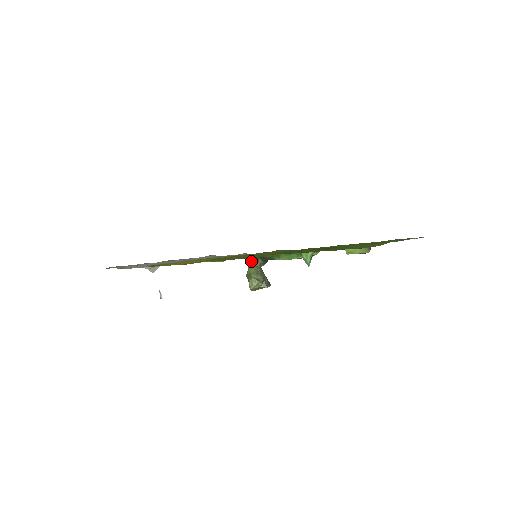
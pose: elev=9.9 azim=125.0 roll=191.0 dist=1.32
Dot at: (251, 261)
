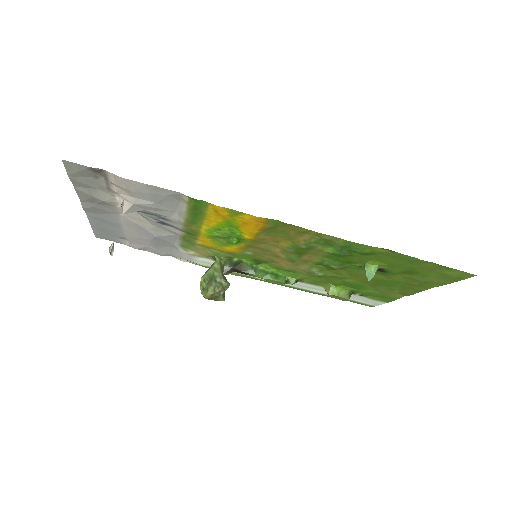
Dot at: (217, 263)
